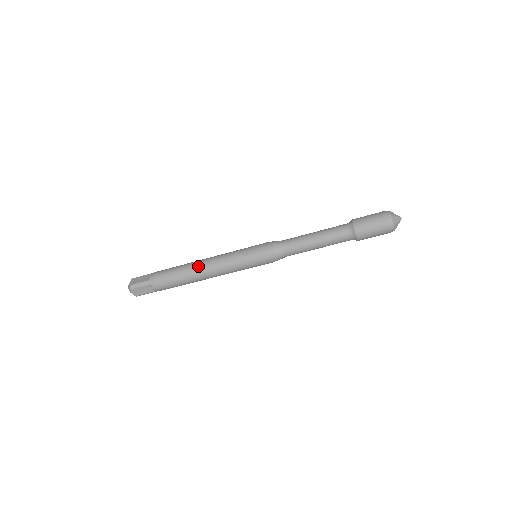
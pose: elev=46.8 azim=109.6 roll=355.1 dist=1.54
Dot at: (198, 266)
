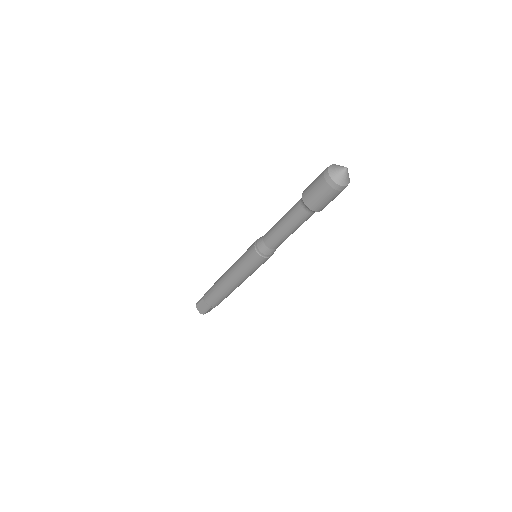
Dot at: (223, 274)
